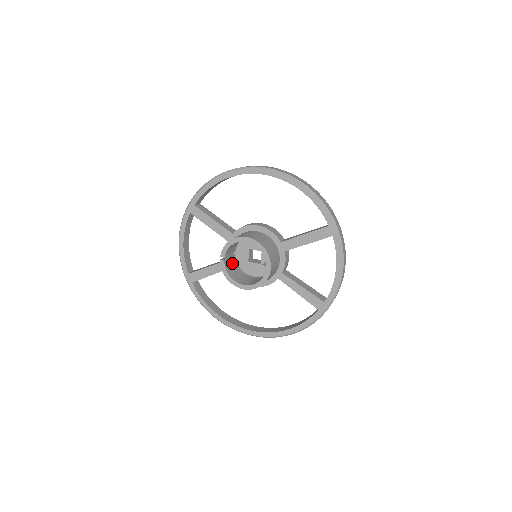
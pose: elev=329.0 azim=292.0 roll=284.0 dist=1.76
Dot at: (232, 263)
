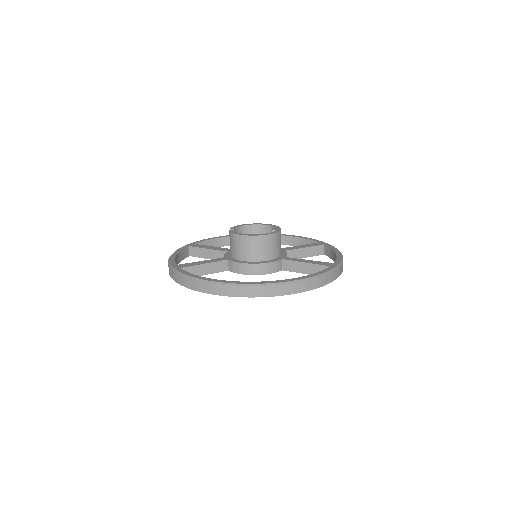
Dot at: occluded
